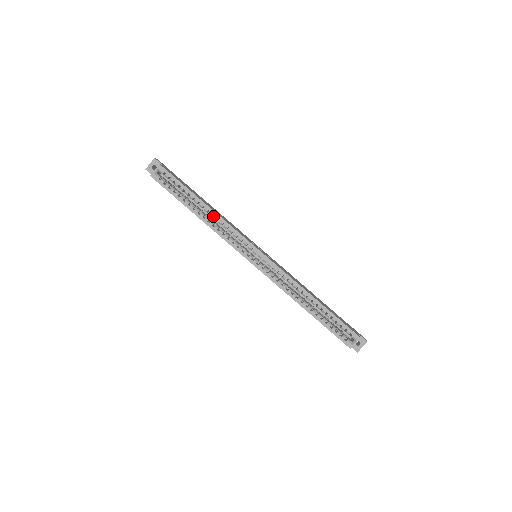
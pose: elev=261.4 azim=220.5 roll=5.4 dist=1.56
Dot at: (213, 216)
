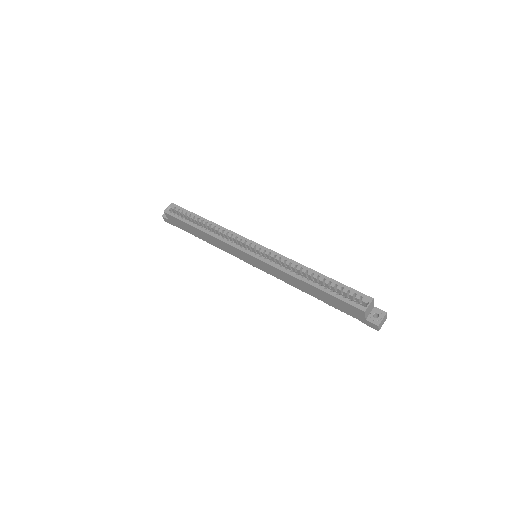
Dot at: occluded
